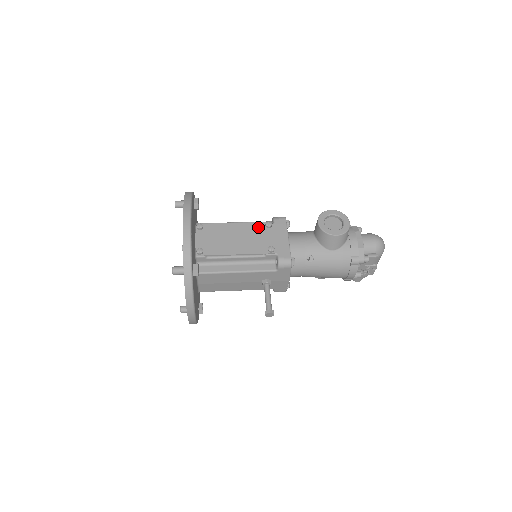
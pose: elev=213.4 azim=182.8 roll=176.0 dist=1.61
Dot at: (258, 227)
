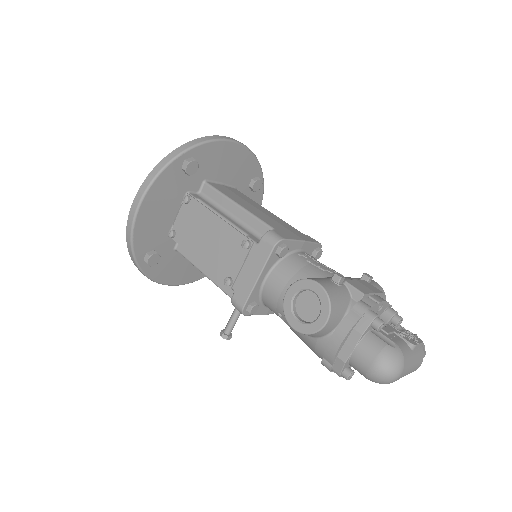
Dot at: (236, 239)
